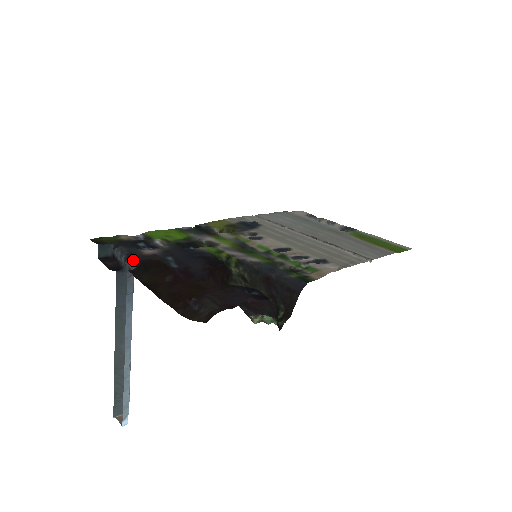
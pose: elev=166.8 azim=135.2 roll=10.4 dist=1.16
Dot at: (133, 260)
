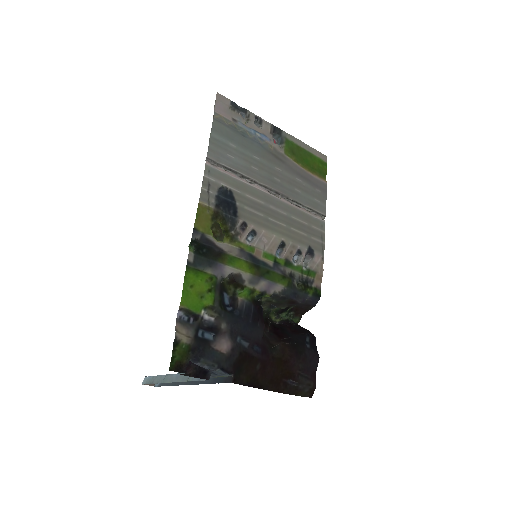
Dot at: (227, 370)
